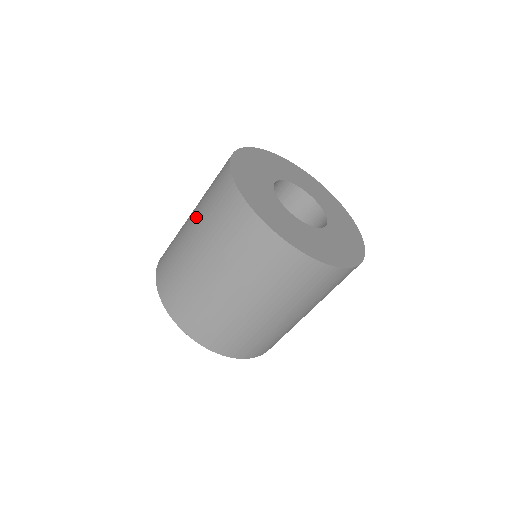
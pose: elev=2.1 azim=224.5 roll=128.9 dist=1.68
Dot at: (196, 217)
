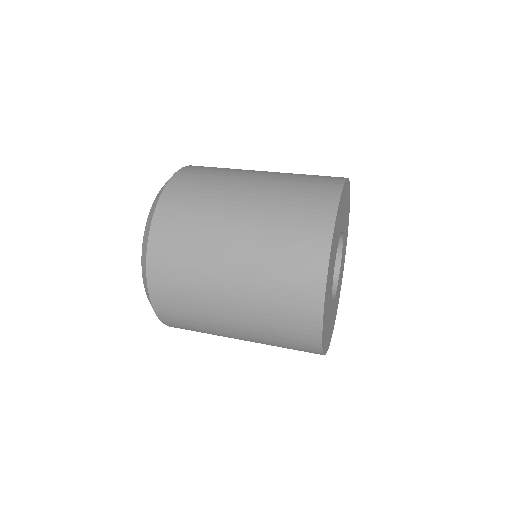
Dot at: occluded
